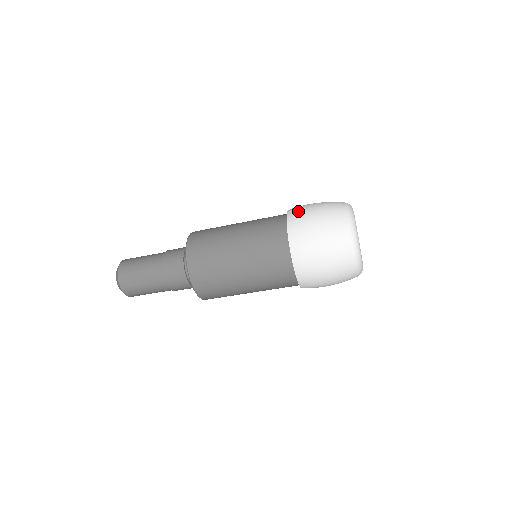
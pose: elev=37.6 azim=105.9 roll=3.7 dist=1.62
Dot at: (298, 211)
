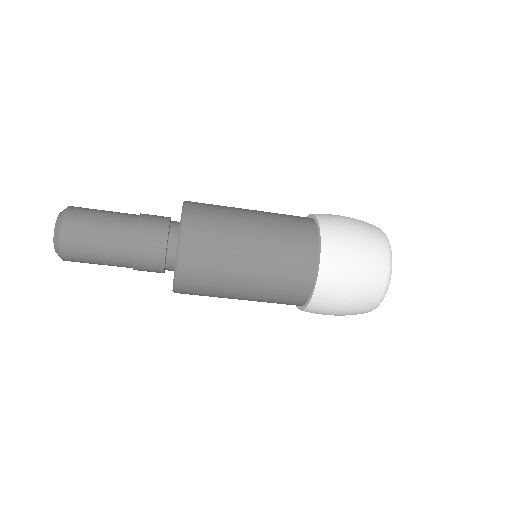
Dot at: (336, 233)
